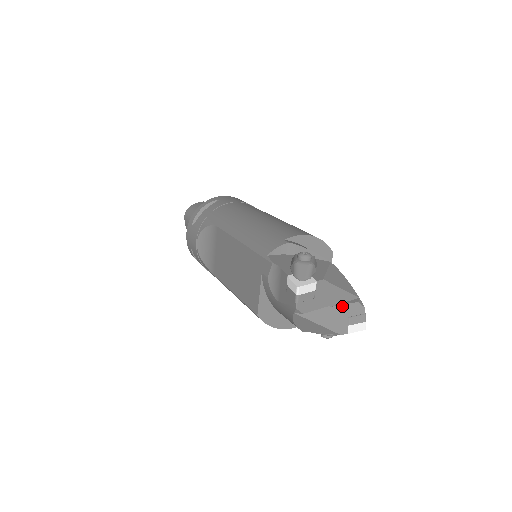
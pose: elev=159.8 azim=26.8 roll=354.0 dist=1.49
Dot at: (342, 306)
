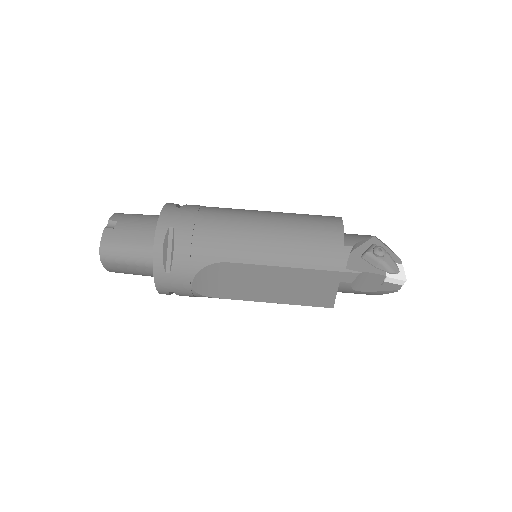
Dot at: occluded
